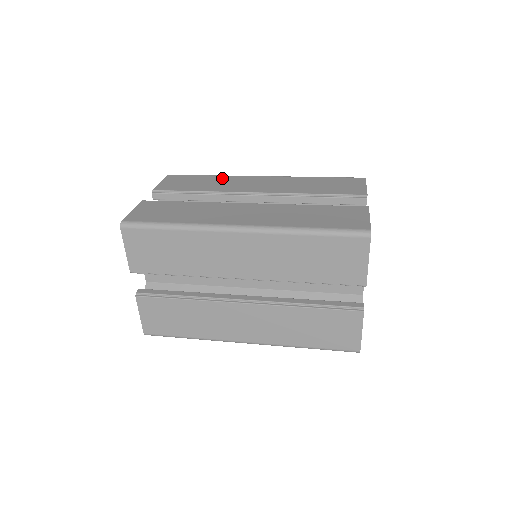
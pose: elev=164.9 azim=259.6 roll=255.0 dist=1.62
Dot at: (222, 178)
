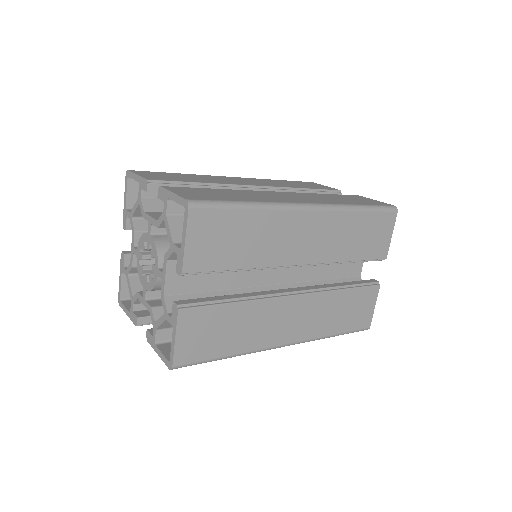
Dot at: (199, 175)
